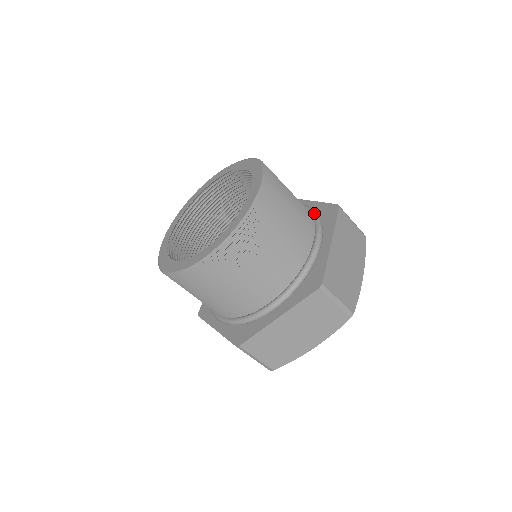
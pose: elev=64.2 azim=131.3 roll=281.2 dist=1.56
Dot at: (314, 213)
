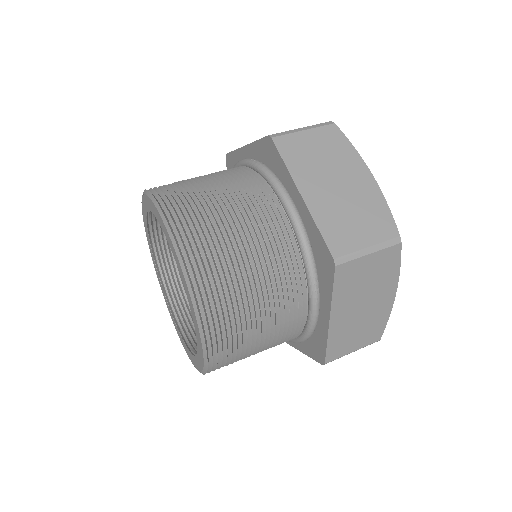
Dot at: (257, 168)
